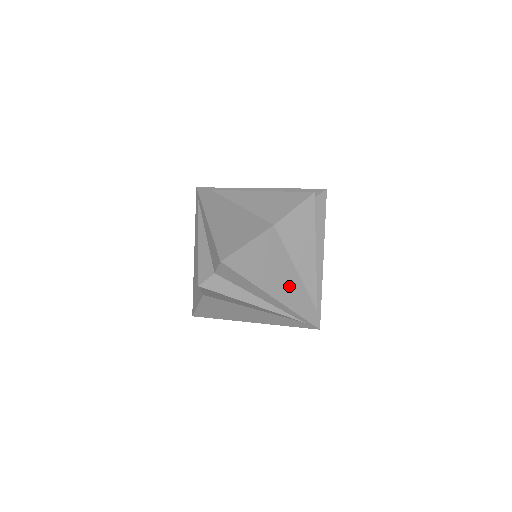
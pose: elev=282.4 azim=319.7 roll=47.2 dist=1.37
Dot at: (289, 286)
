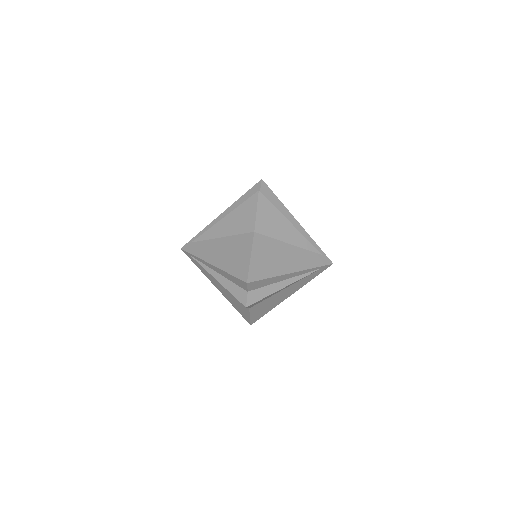
Dot at: occluded
